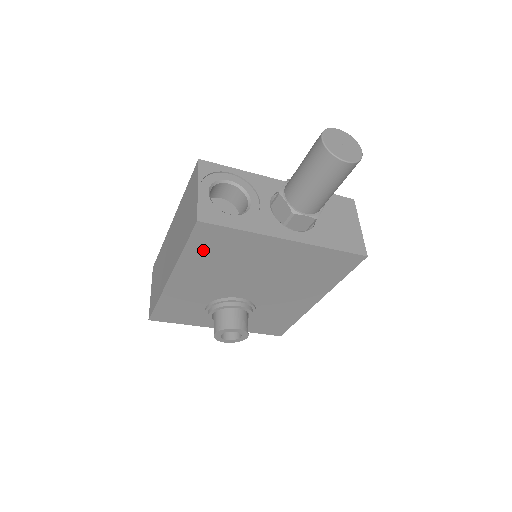
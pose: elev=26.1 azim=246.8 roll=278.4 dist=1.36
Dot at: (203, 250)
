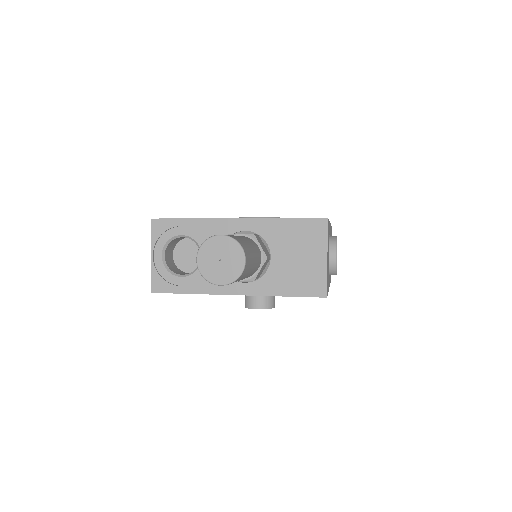
Dot at: occluded
